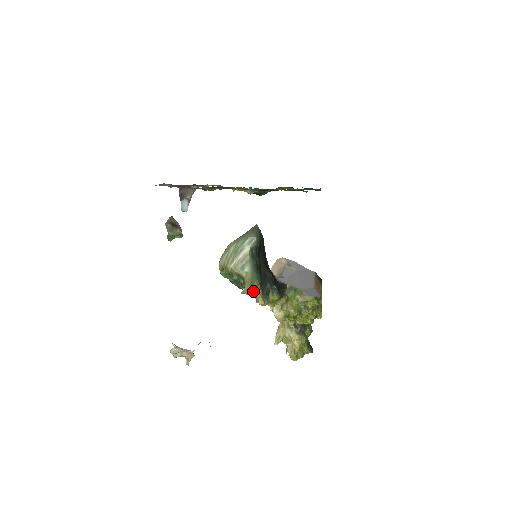
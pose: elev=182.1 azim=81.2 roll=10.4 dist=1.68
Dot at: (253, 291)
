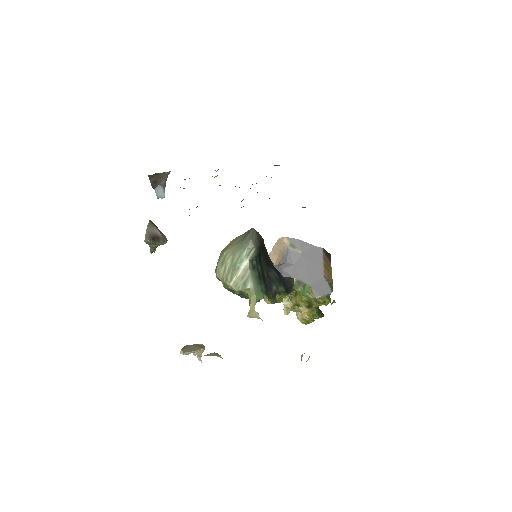
Dot at: occluded
